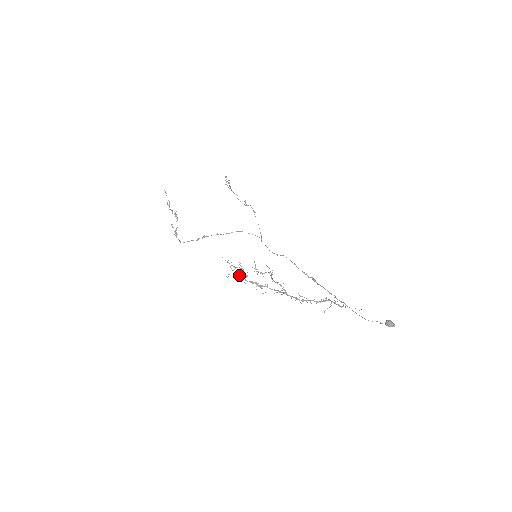
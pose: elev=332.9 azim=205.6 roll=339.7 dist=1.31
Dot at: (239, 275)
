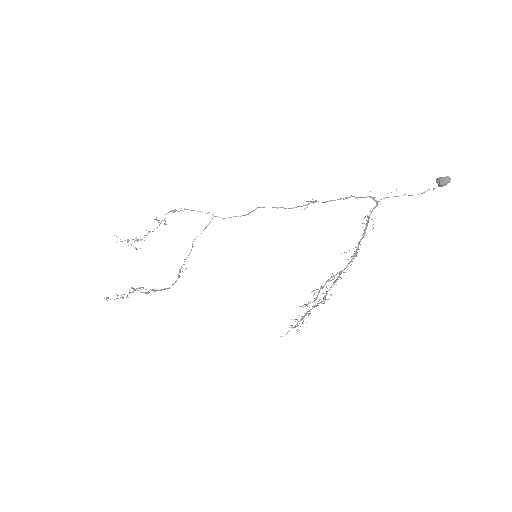
Dot at: occluded
